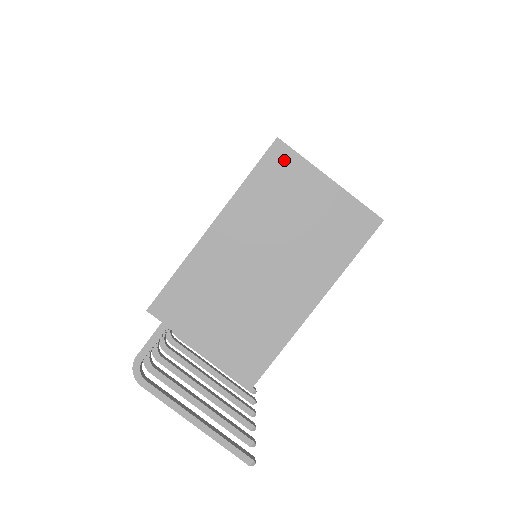
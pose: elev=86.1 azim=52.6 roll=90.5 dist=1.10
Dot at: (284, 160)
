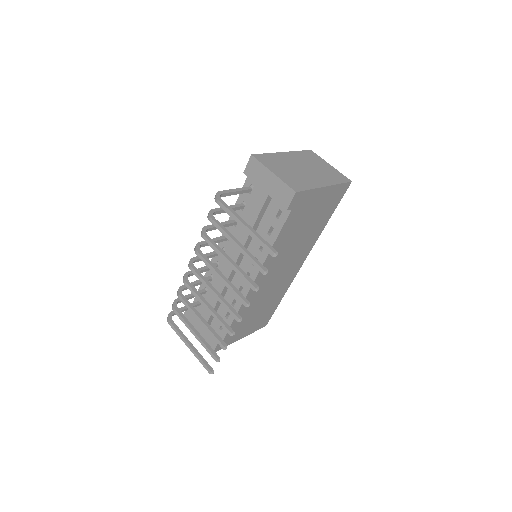
Dot at: (313, 154)
